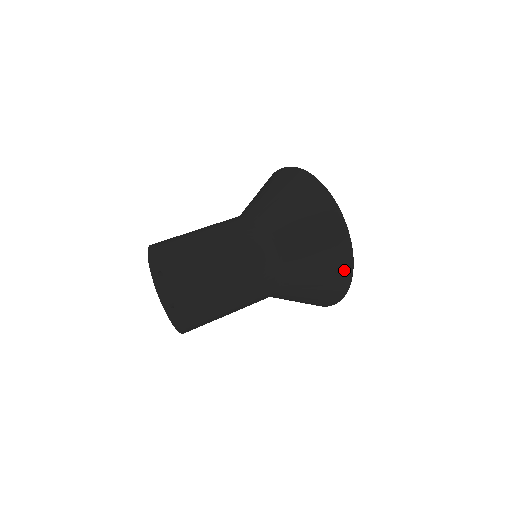
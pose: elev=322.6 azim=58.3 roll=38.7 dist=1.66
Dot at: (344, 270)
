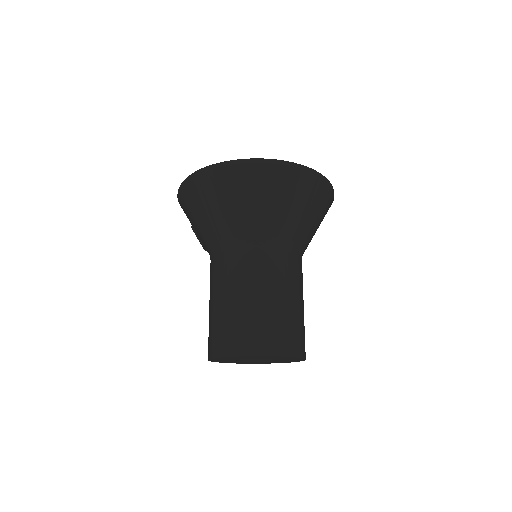
Dot at: occluded
